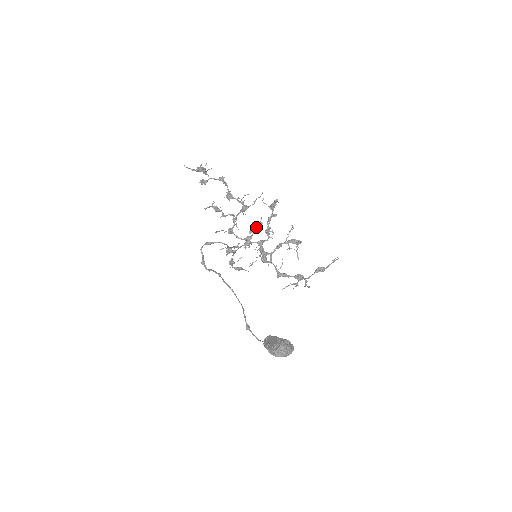
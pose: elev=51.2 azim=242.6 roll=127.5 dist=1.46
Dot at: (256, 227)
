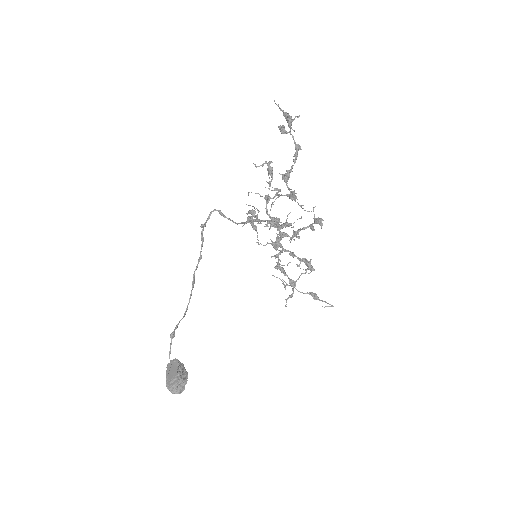
Dot at: (286, 224)
